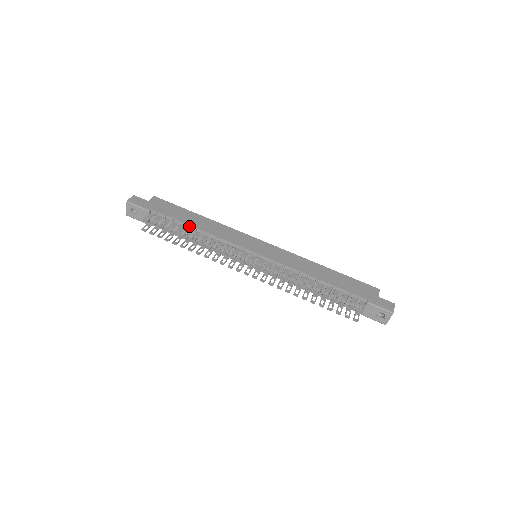
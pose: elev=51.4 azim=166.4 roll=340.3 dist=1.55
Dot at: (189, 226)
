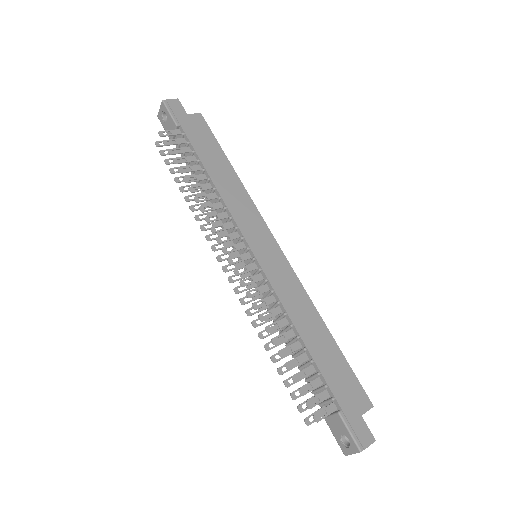
Dot at: (205, 171)
